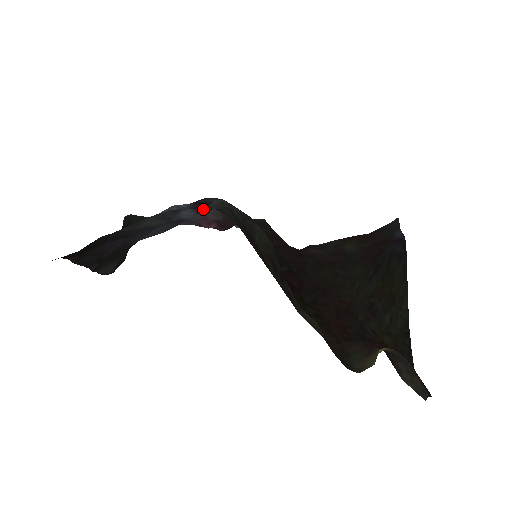
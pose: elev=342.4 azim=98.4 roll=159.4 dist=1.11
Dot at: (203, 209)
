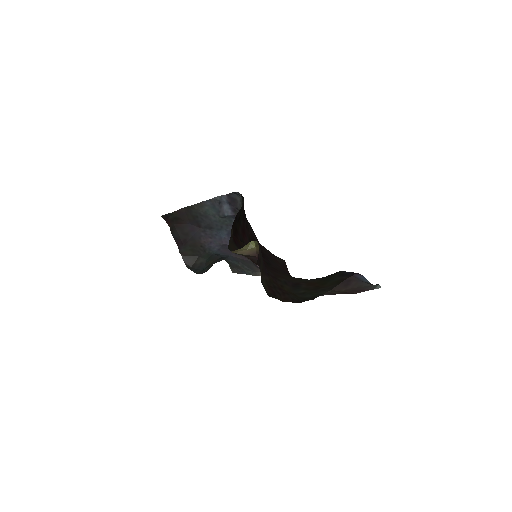
Dot at: (235, 209)
